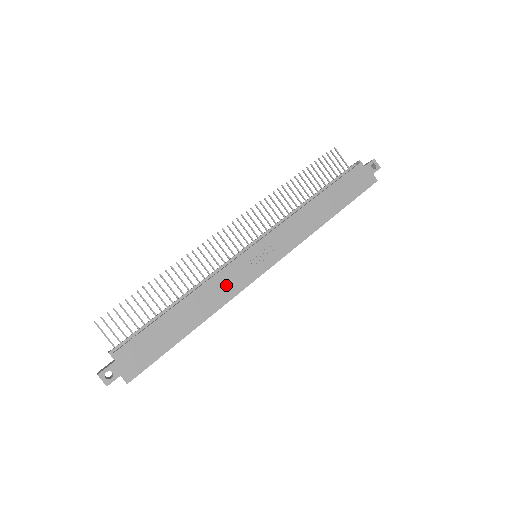
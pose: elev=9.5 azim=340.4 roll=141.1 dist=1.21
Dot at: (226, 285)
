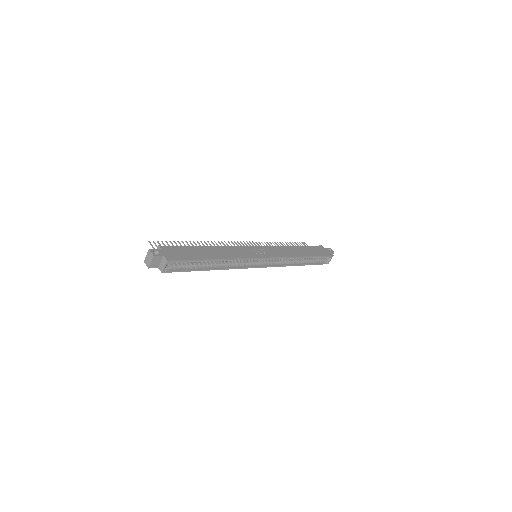
Dot at: (237, 252)
